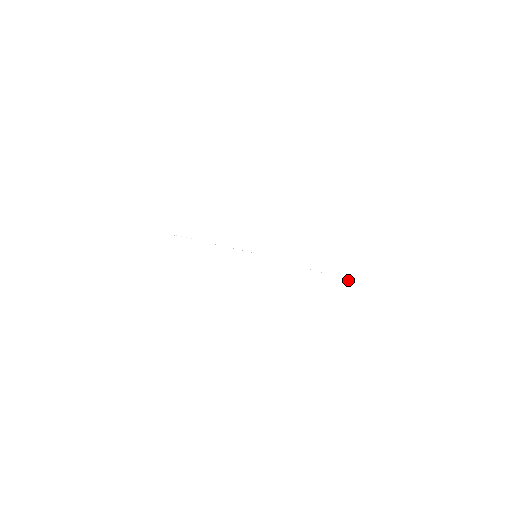
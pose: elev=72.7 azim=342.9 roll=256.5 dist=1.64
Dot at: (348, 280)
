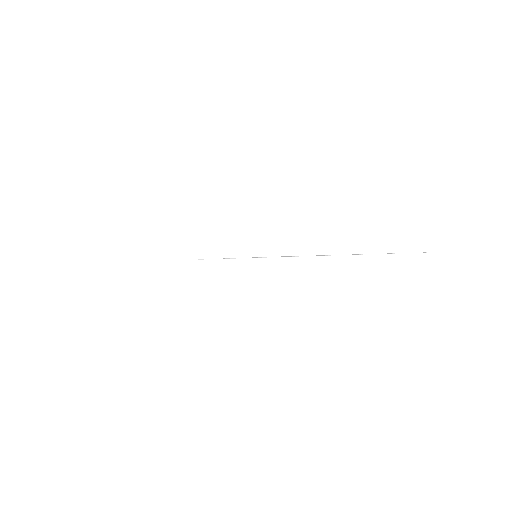
Dot at: occluded
